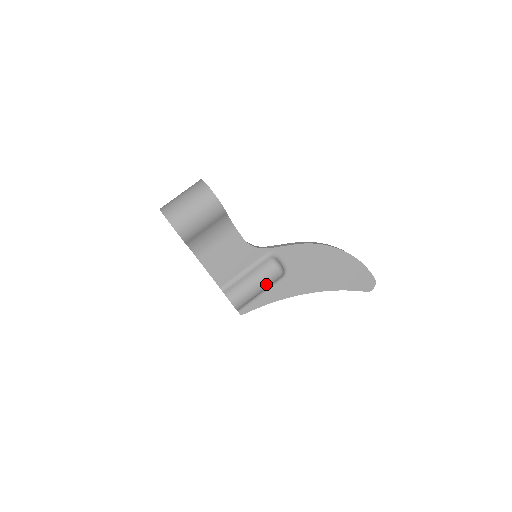
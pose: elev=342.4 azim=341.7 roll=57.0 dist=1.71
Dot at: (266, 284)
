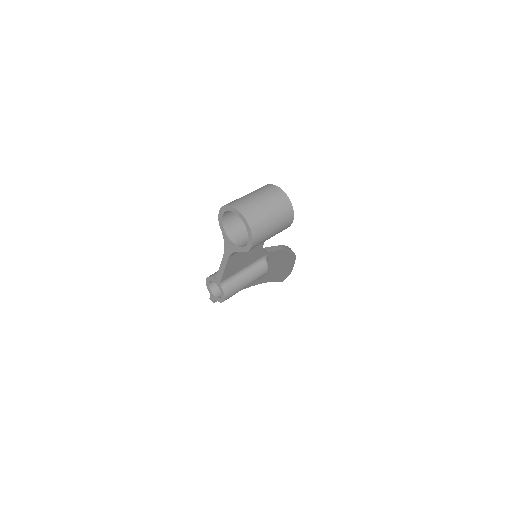
Dot at: occluded
